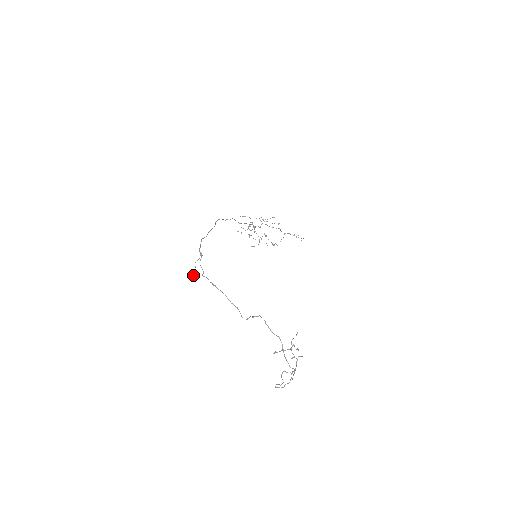
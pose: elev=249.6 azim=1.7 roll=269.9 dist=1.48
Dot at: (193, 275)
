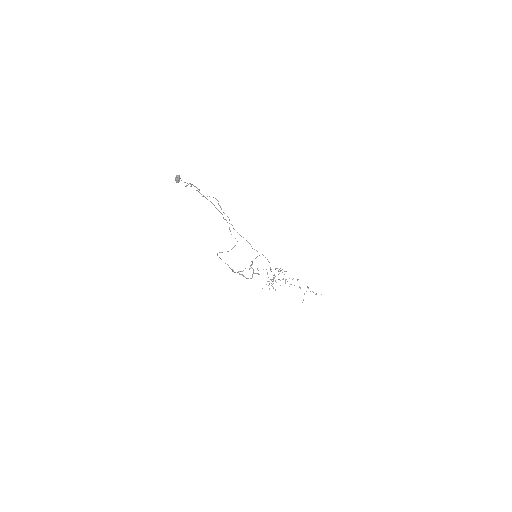
Dot at: (177, 177)
